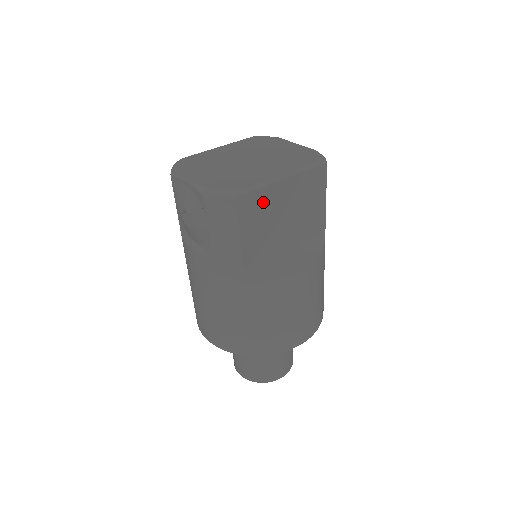
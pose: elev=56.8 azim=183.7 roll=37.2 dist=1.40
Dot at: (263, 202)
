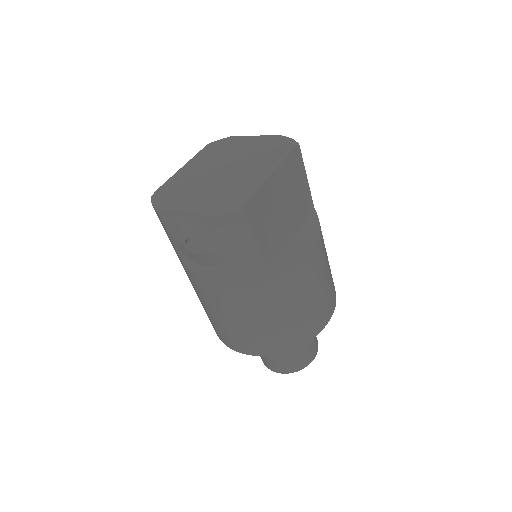
Dot at: (264, 201)
